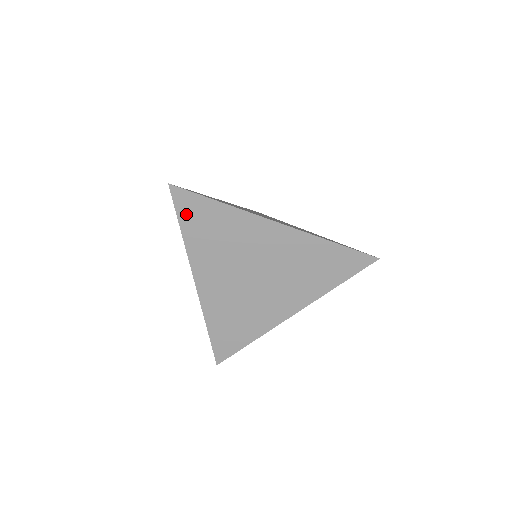
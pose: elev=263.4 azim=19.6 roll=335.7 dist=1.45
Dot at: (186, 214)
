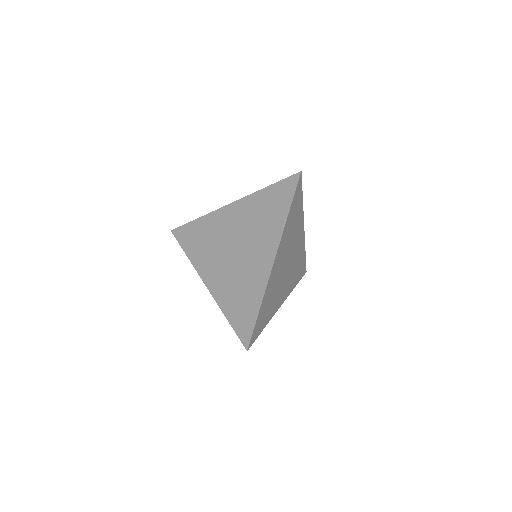
Dot at: (184, 241)
